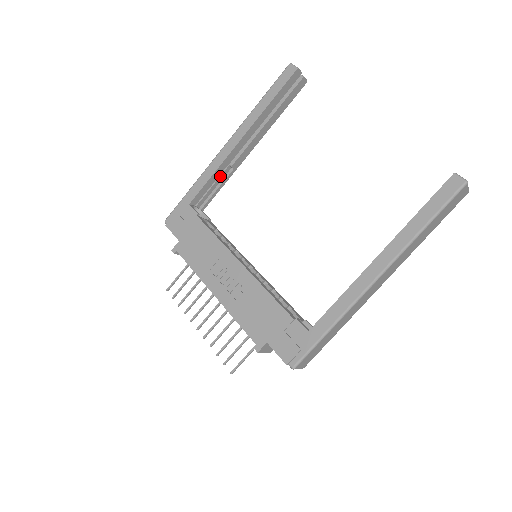
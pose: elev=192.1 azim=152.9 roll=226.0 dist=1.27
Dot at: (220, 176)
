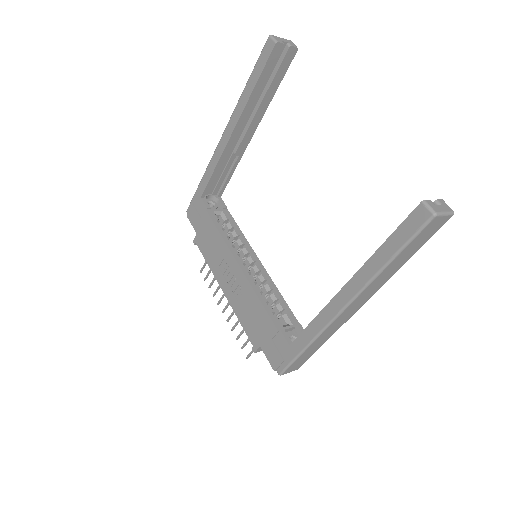
Dot at: (227, 165)
